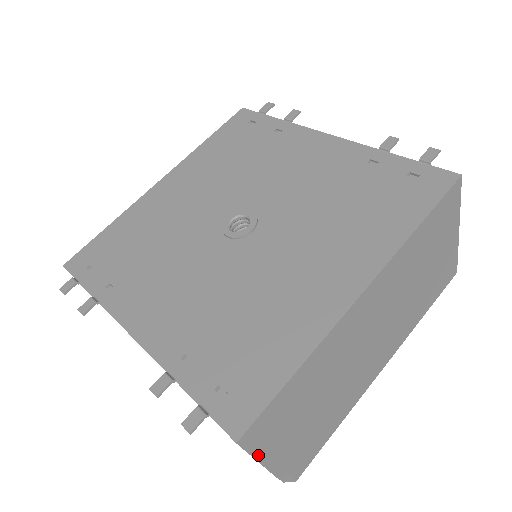
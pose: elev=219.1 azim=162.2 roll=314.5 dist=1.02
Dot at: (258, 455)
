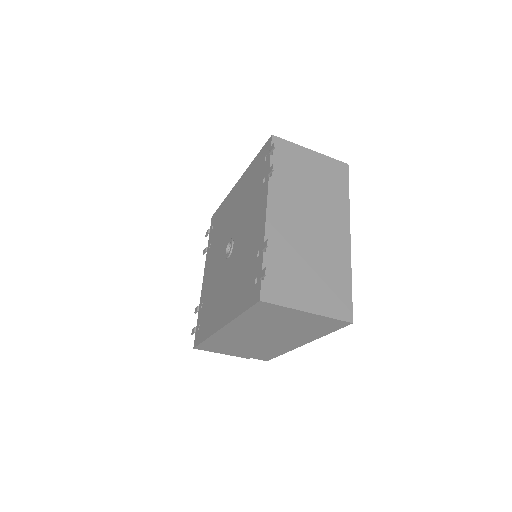
Dot at: (215, 352)
